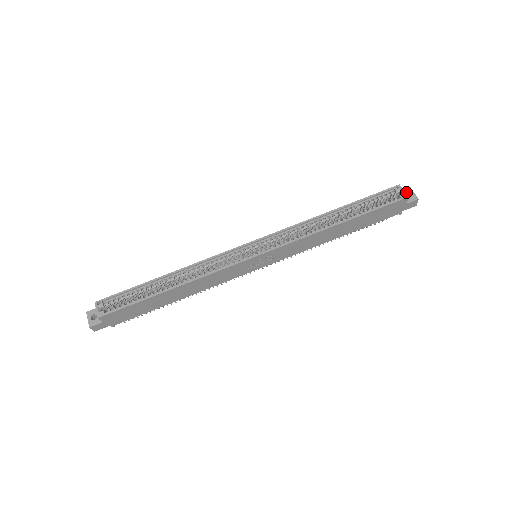
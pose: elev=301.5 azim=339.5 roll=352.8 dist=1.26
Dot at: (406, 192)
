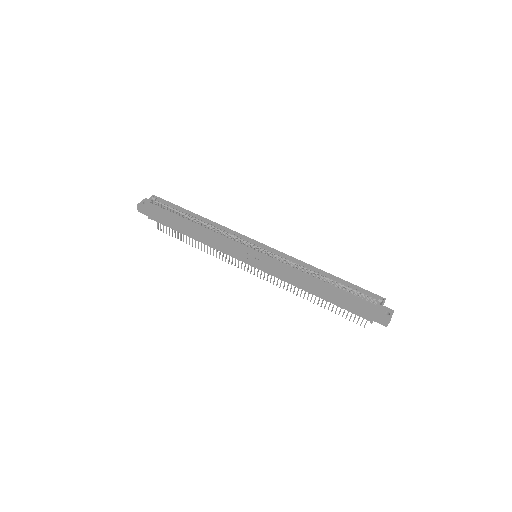
Dot at: (388, 310)
